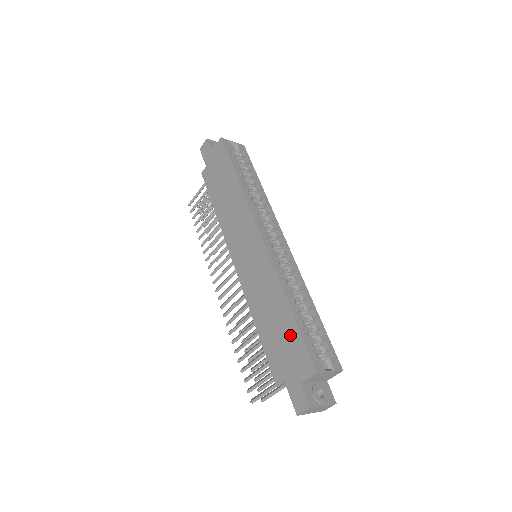
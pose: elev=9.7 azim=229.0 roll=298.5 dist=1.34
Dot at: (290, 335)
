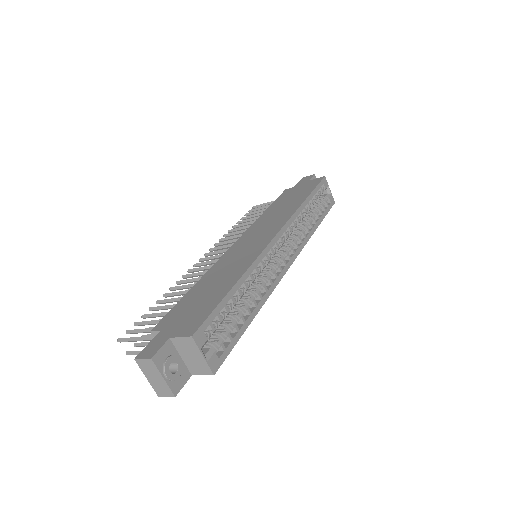
Dot at: (209, 301)
